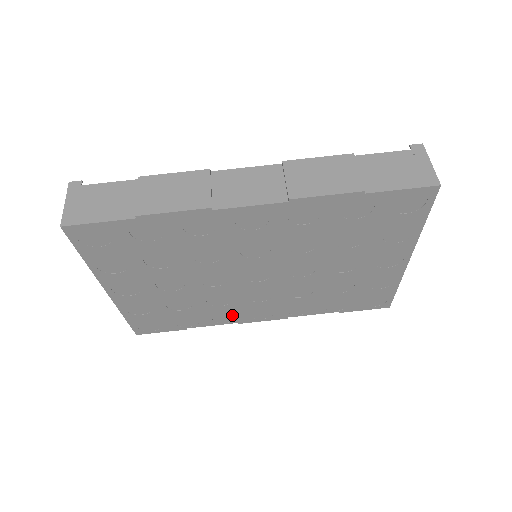
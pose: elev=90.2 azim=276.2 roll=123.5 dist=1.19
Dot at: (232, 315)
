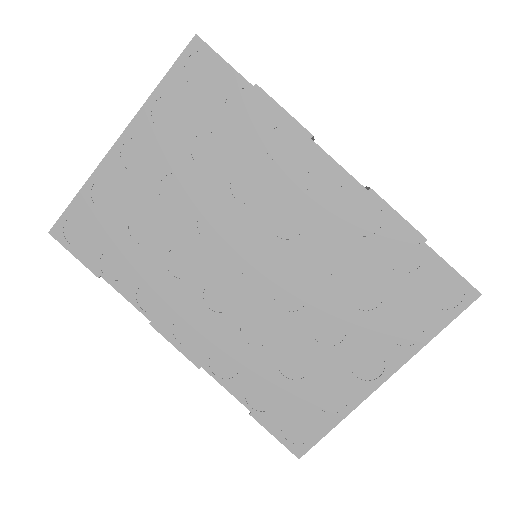
Dot at: (162, 302)
